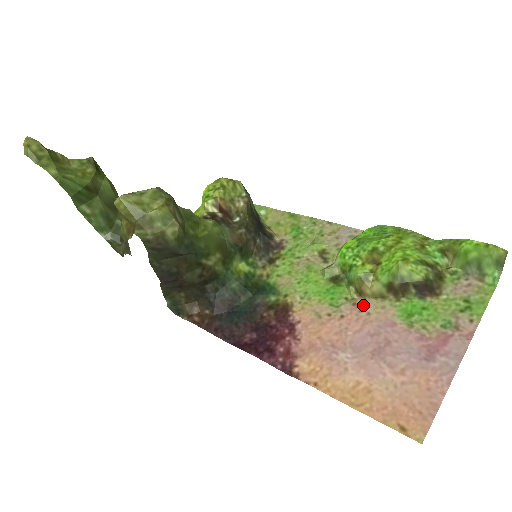
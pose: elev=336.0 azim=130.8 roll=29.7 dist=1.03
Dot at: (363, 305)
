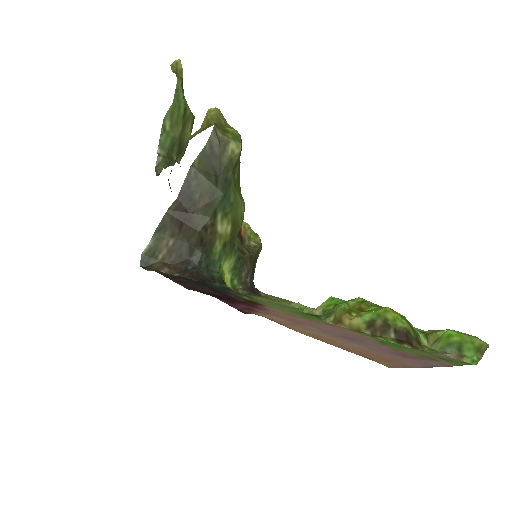
Dot at: (338, 326)
